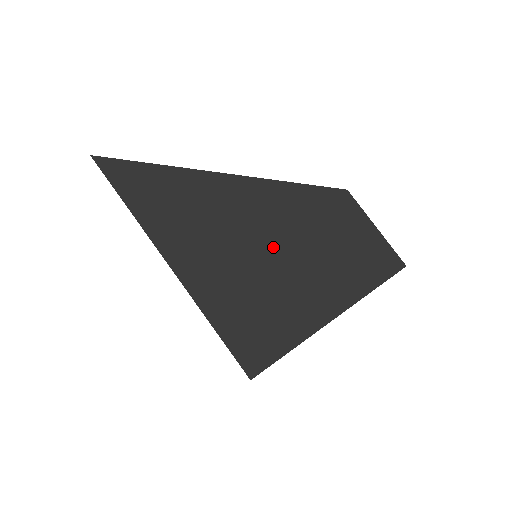
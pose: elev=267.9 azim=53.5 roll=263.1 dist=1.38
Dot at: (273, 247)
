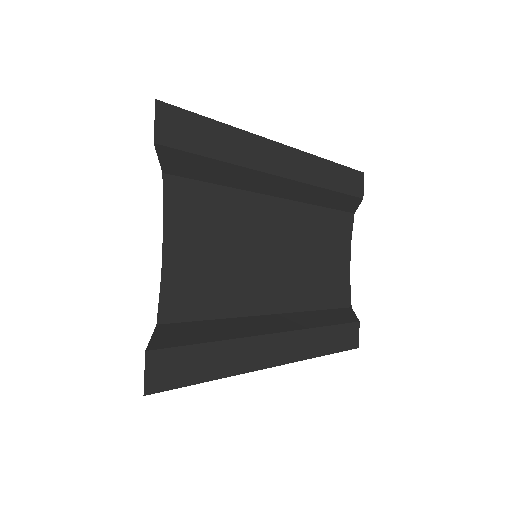
Dot at: occluded
